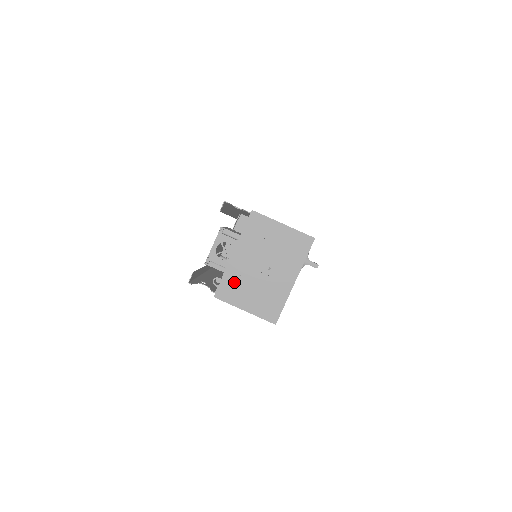
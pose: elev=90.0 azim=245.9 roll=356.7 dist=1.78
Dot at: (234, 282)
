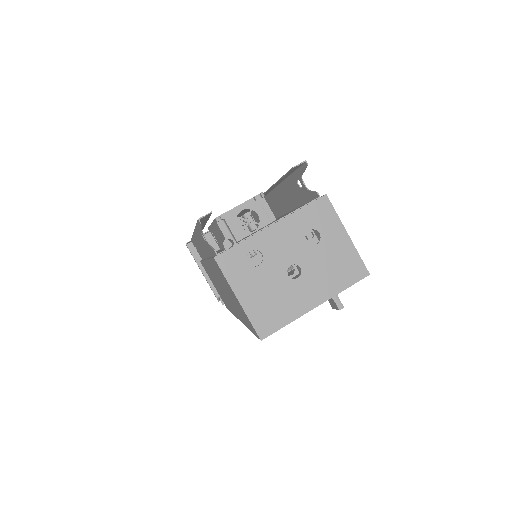
Dot at: occluded
